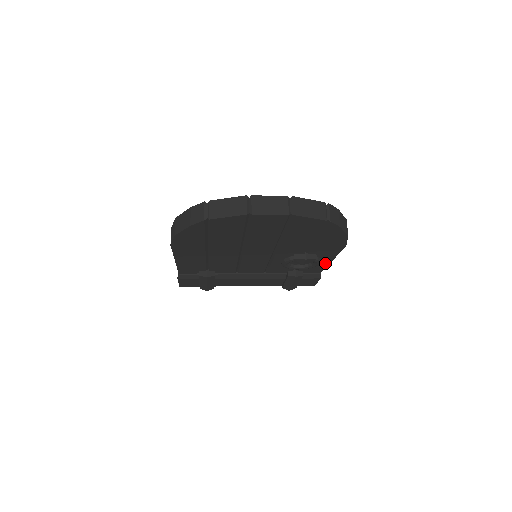
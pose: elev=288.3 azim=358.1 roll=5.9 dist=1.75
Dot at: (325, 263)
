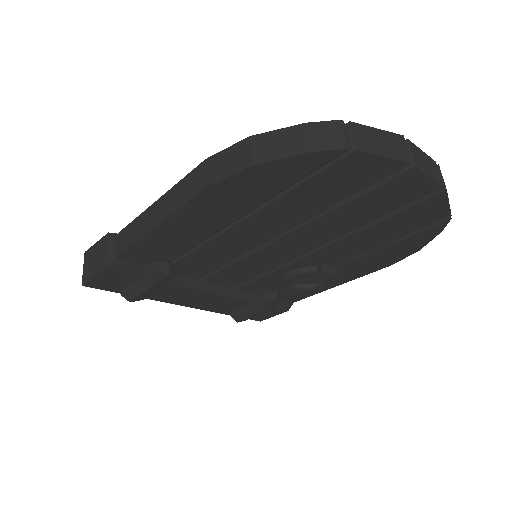
Dot at: (323, 288)
